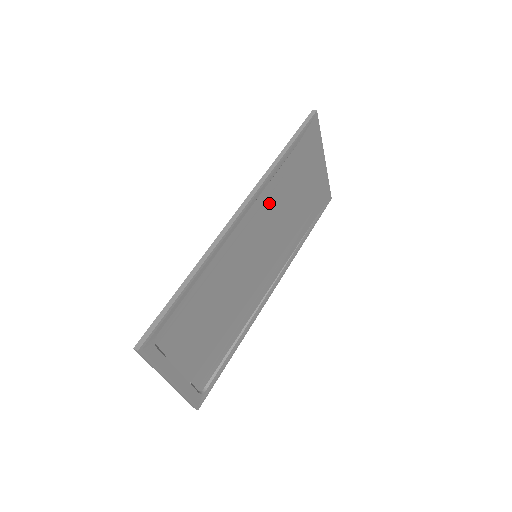
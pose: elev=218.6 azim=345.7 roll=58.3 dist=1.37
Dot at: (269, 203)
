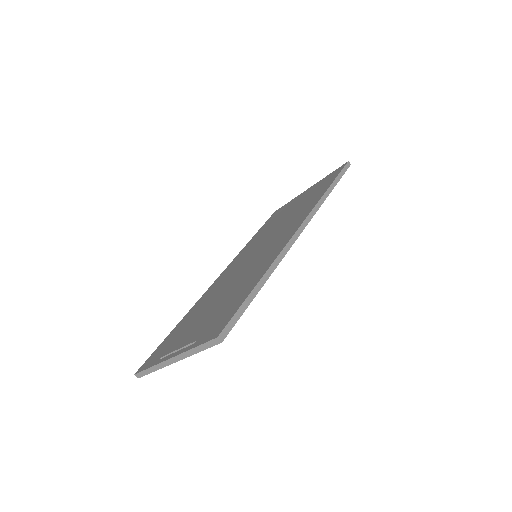
Dot at: occluded
